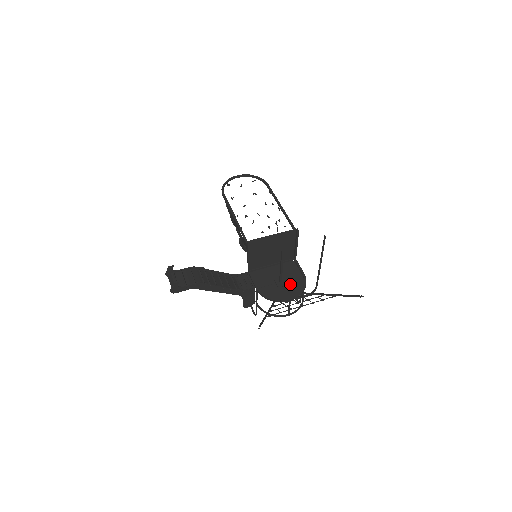
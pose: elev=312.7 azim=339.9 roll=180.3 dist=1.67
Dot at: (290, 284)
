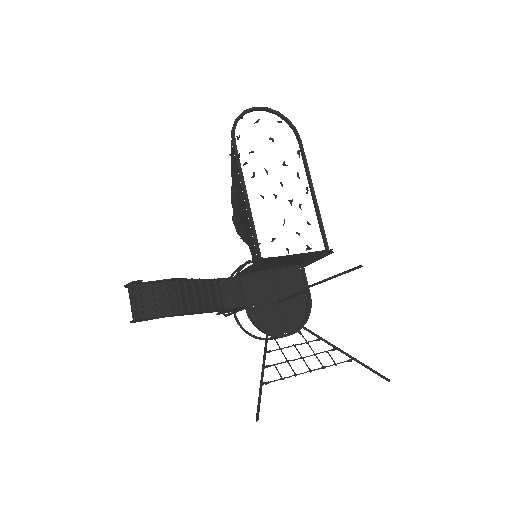
Dot at: (290, 308)
